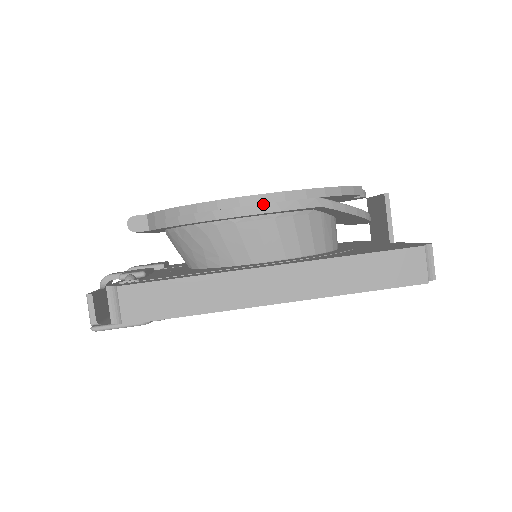
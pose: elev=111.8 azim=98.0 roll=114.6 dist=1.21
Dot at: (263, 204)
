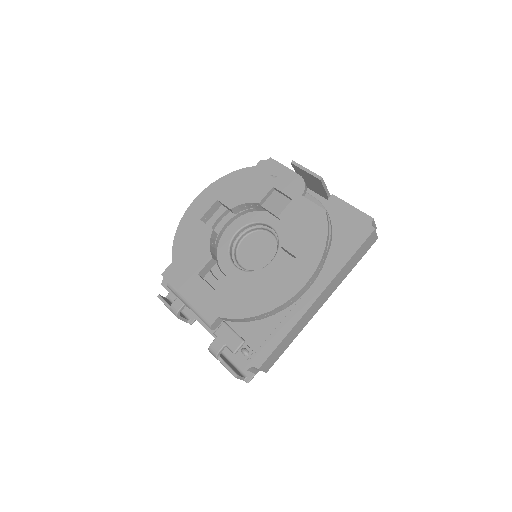
Dot at: (307, 287)
